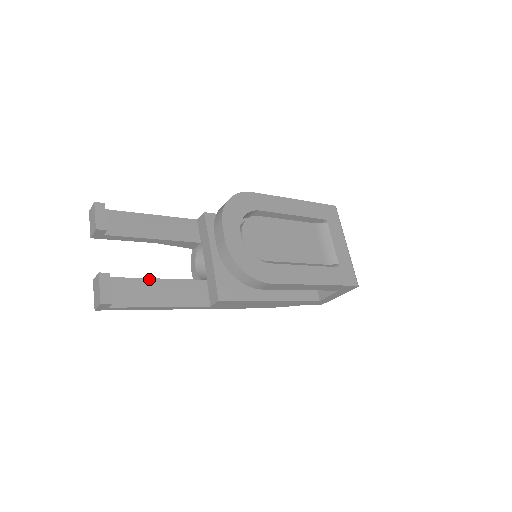
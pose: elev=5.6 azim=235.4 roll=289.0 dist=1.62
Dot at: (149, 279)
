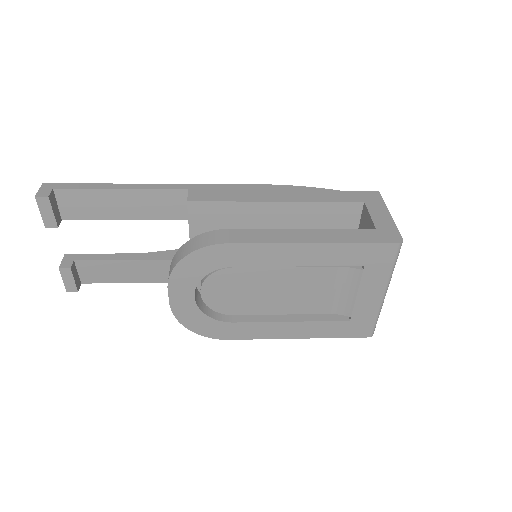
Dot at: (121, 261)
